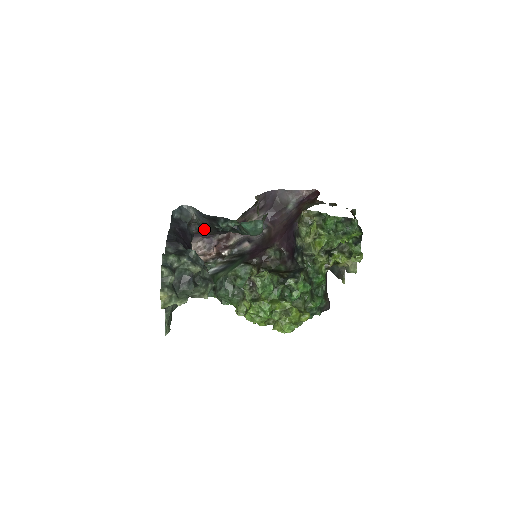
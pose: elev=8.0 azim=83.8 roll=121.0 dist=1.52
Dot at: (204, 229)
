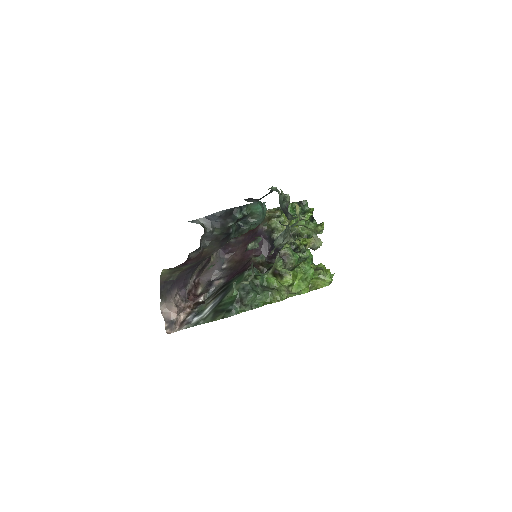
Dot at: (211, 241)
